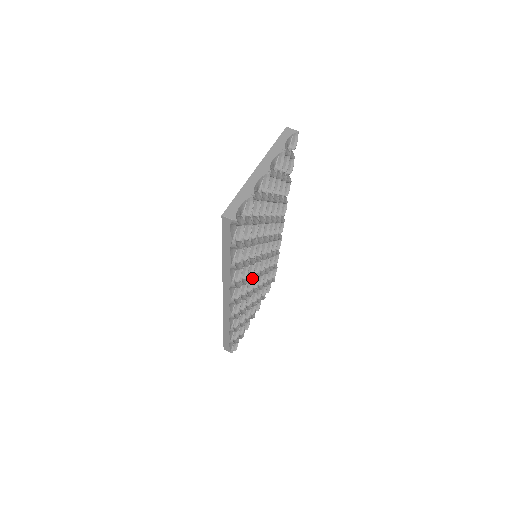
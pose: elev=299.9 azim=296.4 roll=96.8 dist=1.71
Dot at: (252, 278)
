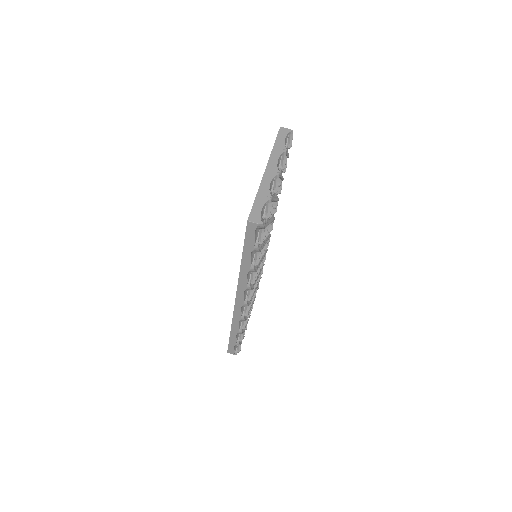
Dot at: occluded
